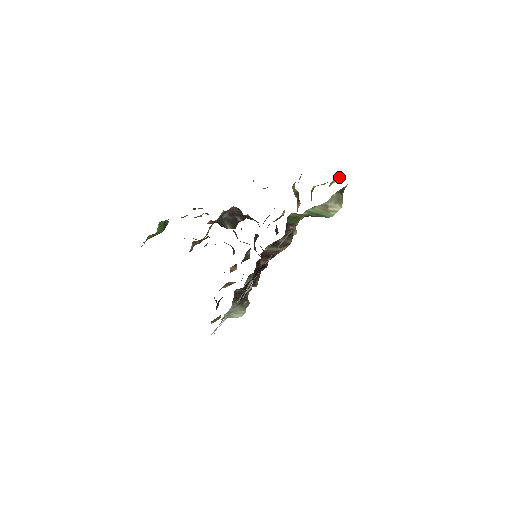
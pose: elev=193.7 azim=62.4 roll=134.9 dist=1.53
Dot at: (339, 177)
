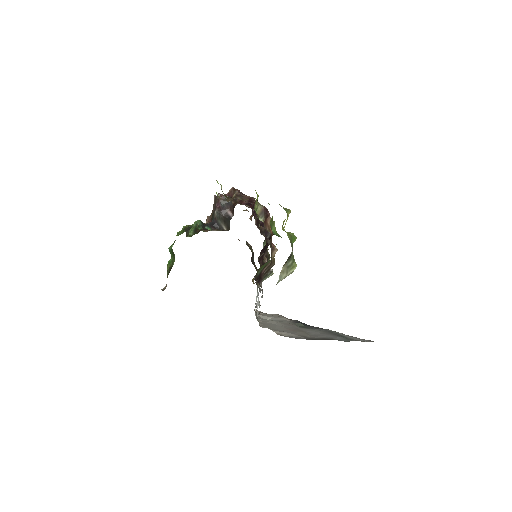
Dot at: (289, 211)
